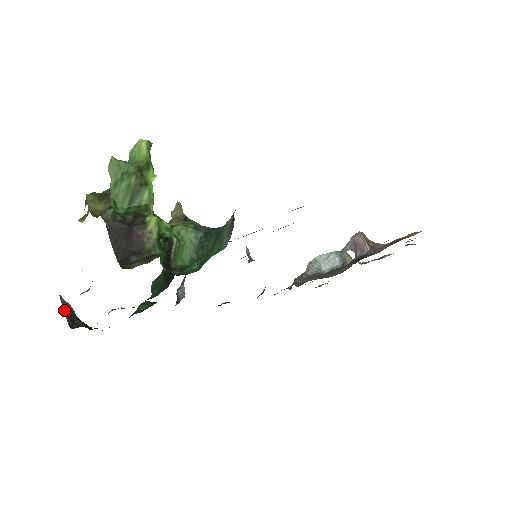
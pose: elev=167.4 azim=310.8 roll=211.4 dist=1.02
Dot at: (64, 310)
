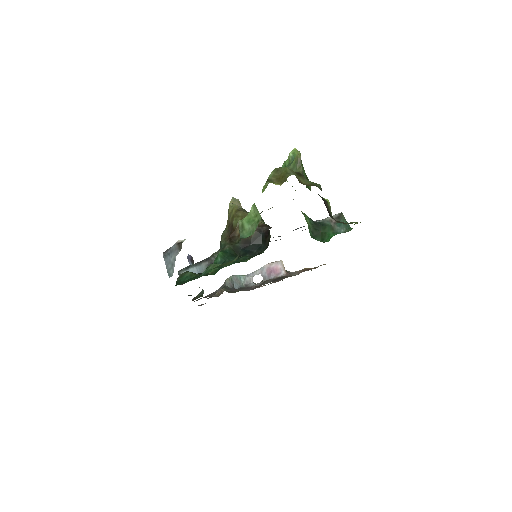
Dot at: occluded
